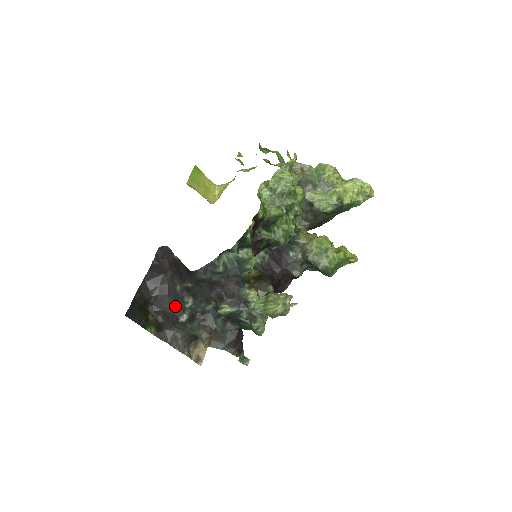
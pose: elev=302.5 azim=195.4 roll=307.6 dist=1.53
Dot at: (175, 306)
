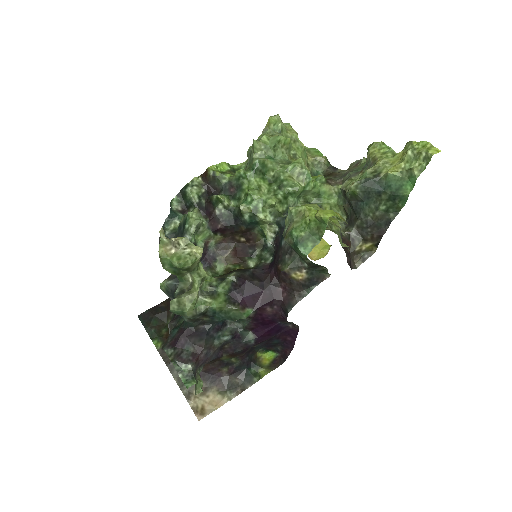
Dot at: occluded
